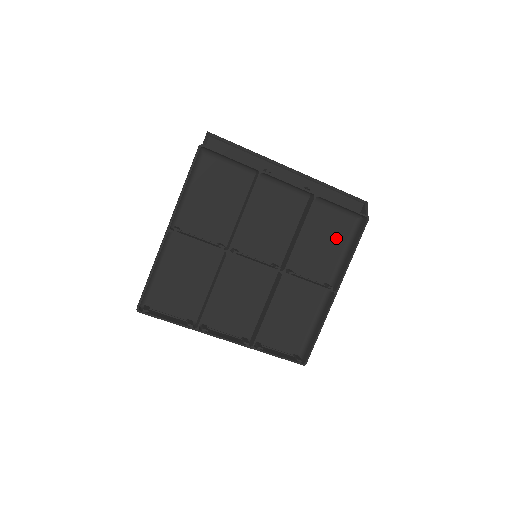
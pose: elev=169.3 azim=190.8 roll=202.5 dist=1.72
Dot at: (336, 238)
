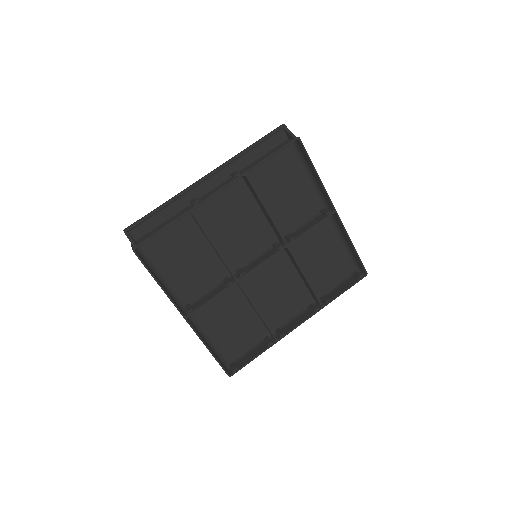
Dot at: (292, 175)
